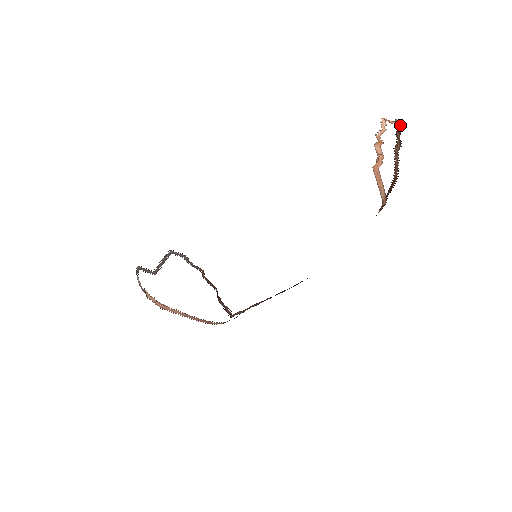
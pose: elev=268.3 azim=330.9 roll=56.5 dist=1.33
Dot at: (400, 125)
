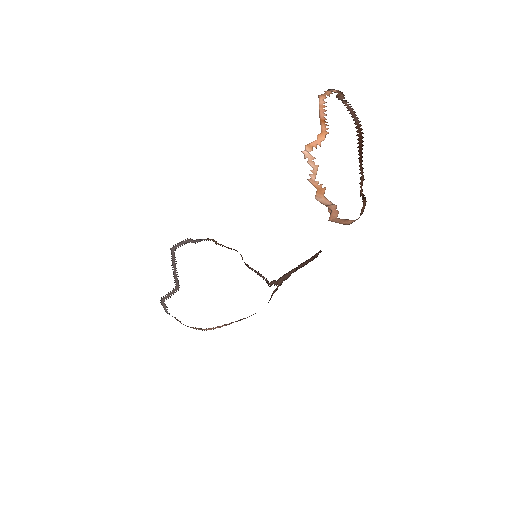
Dot at: (329, 91)
